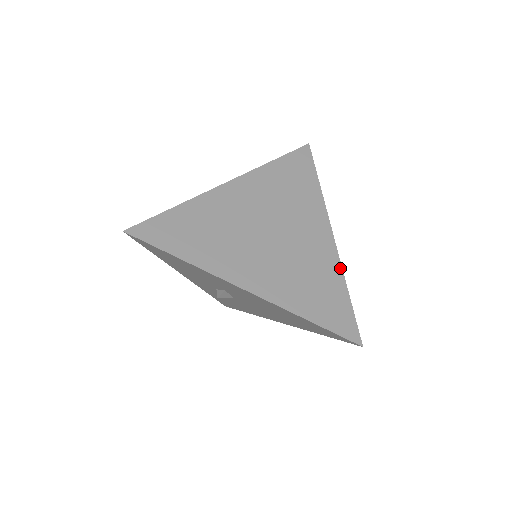
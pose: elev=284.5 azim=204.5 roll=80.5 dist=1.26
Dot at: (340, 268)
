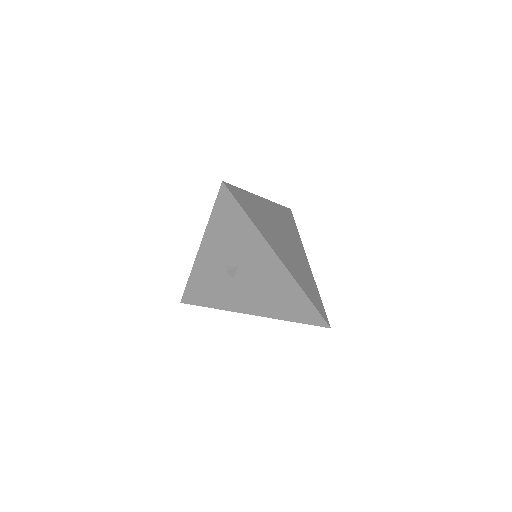
Dot at: (314, 281)
